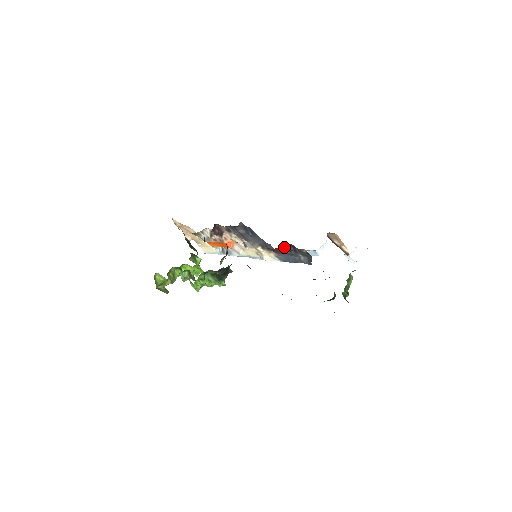
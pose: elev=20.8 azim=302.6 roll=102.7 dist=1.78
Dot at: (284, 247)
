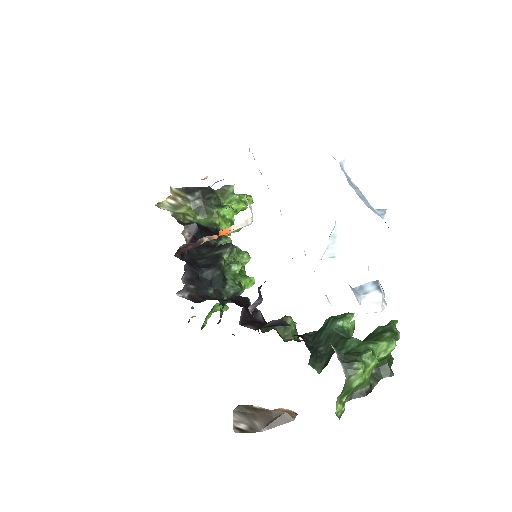
Dot at: (260, 286)
